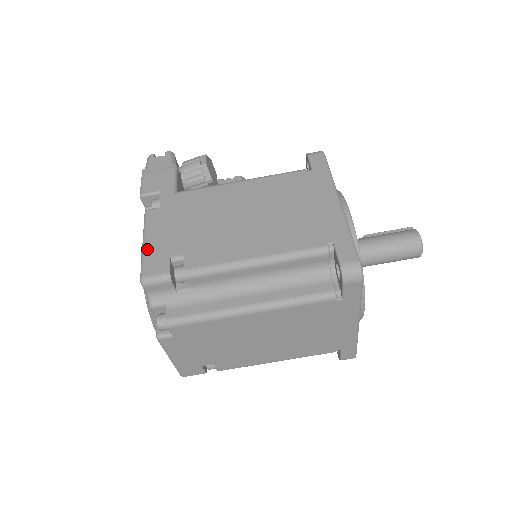
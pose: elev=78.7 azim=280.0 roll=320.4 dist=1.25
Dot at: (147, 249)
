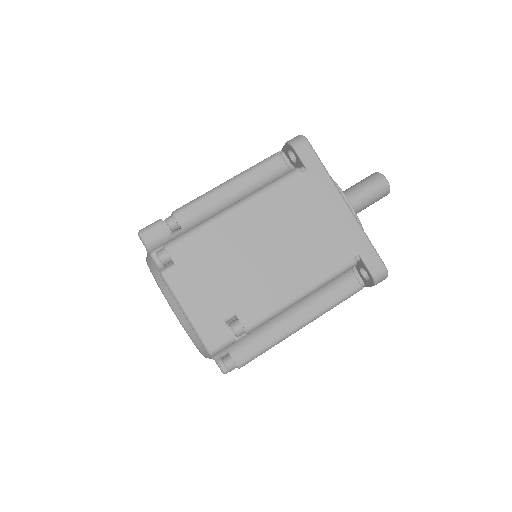
Dot at: occluded
